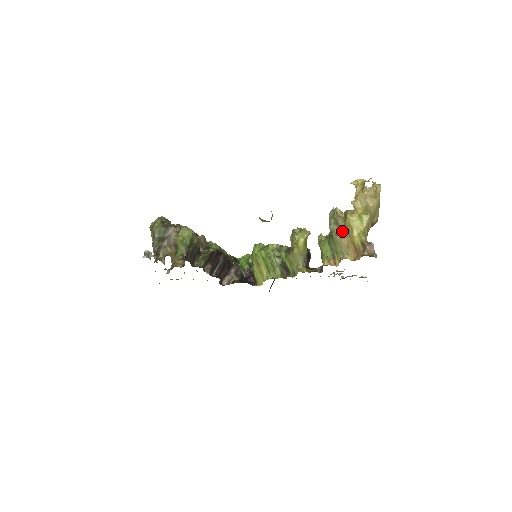
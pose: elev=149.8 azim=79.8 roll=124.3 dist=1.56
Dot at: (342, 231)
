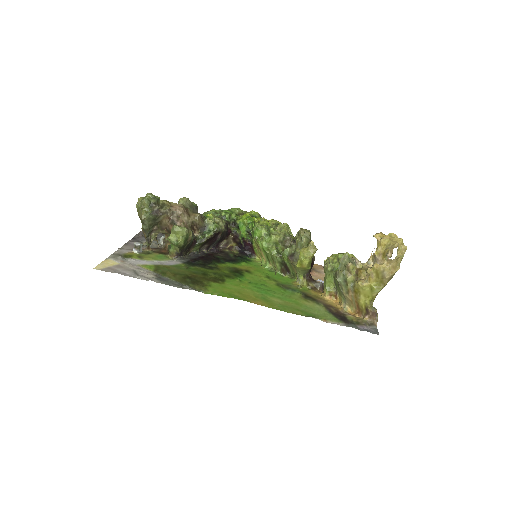
Dot at: (349, 290)
